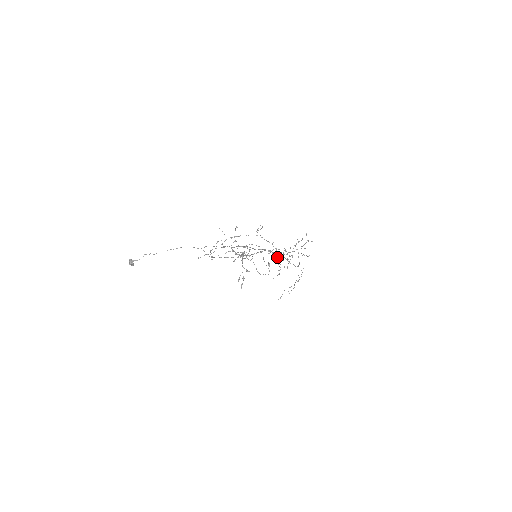
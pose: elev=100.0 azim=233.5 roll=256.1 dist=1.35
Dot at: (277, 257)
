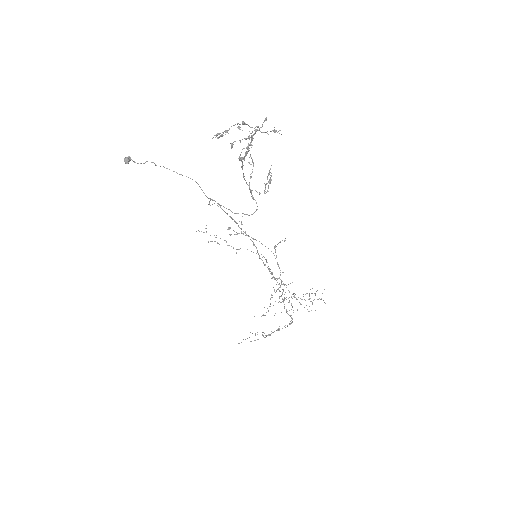
Dot at: occluded
